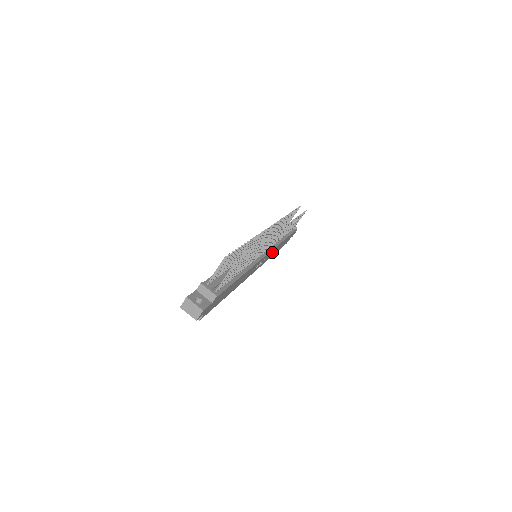
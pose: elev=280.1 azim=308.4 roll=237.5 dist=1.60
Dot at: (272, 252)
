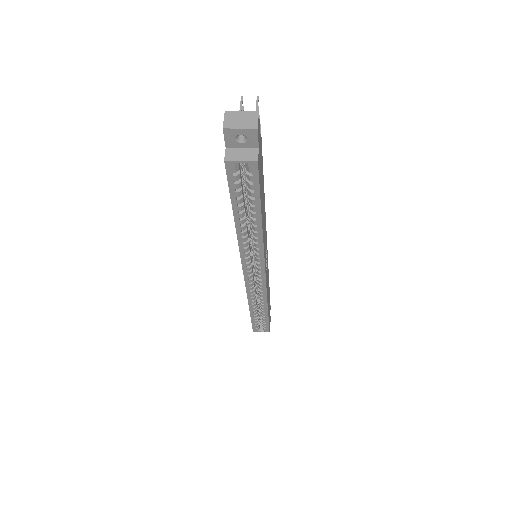
Dot at: occluded
